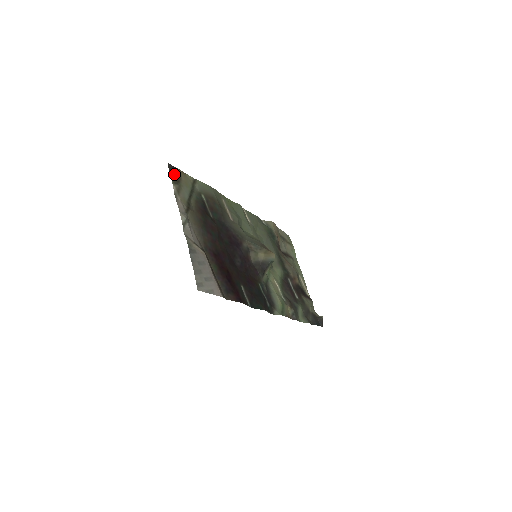
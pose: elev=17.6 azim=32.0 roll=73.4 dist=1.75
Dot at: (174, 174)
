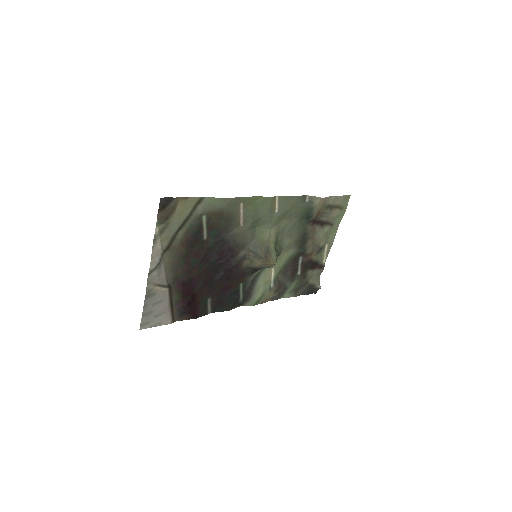
Dot at: (166, 209)
